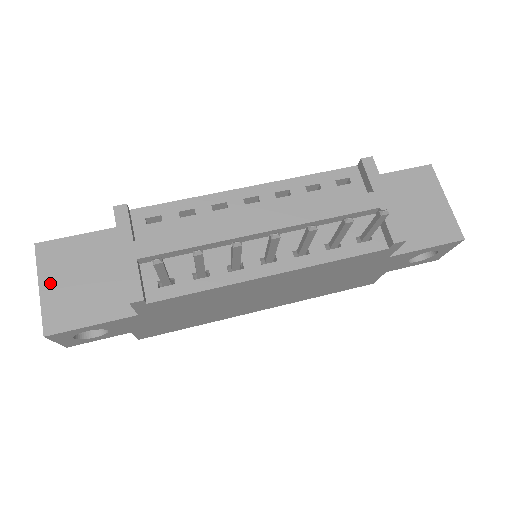
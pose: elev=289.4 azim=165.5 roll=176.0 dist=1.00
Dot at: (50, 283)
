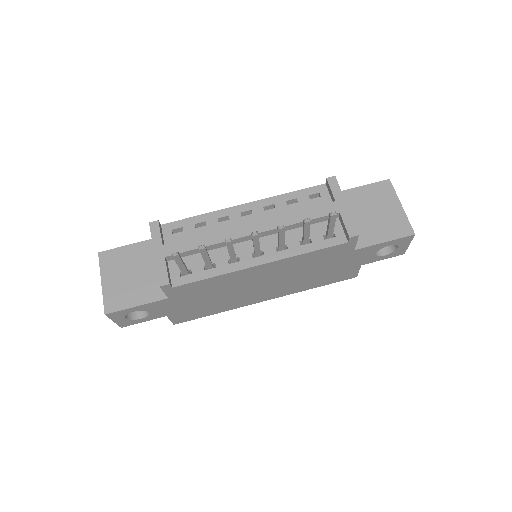
Dot at: (109, 279)
